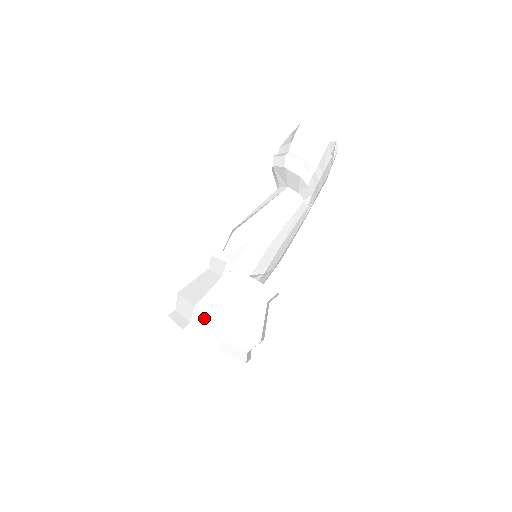
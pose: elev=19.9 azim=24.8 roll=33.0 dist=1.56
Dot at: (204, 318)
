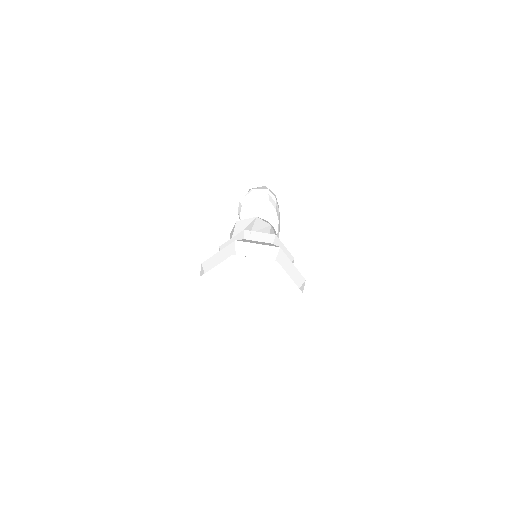
Dot at: (249, 247)
